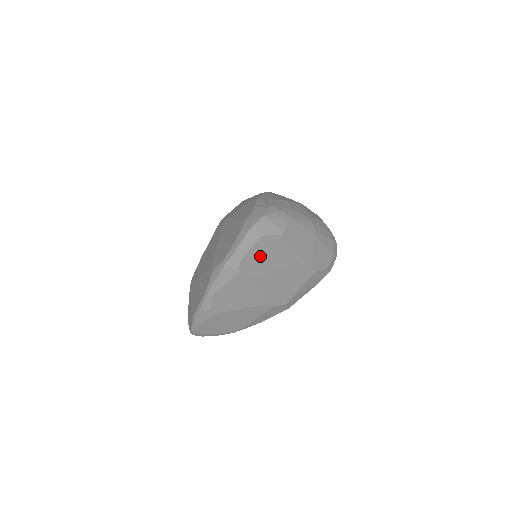
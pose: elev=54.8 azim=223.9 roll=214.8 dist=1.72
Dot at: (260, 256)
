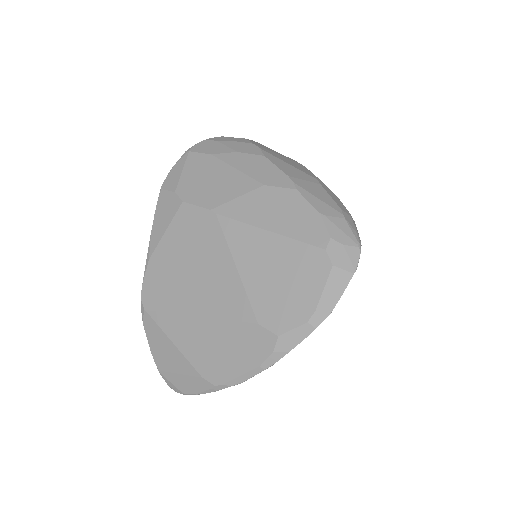
Dot at: occluded
